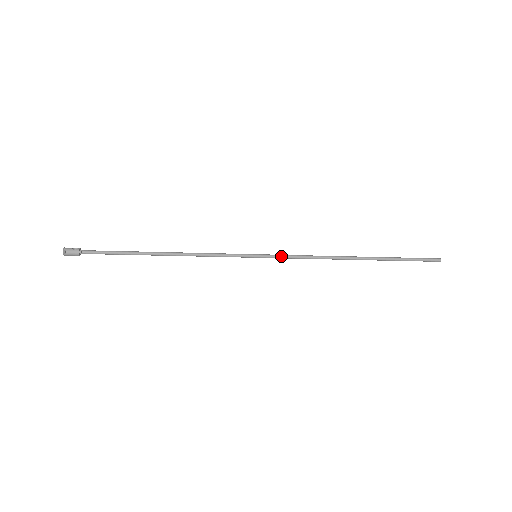
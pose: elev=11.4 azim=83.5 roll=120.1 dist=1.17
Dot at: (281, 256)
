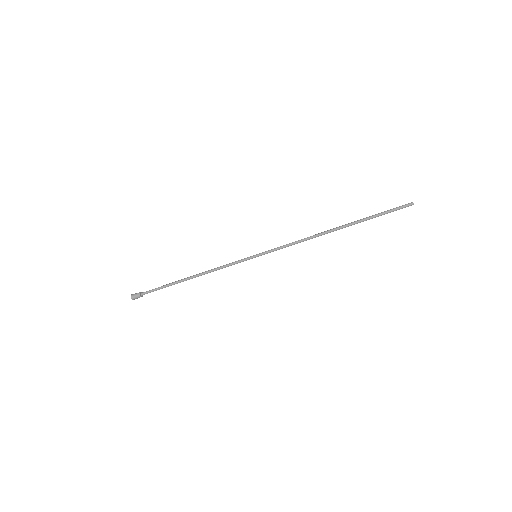
Dot at: (274, 249)
